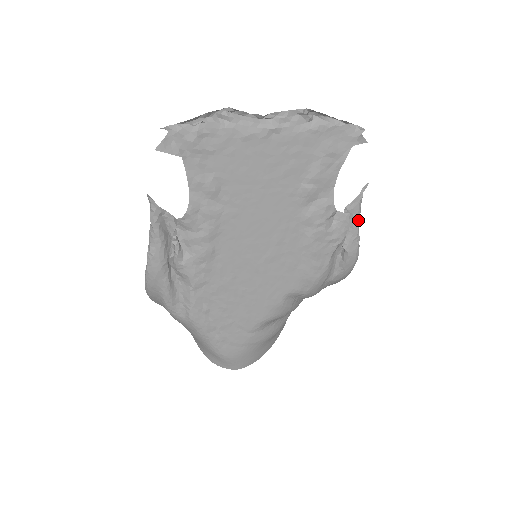
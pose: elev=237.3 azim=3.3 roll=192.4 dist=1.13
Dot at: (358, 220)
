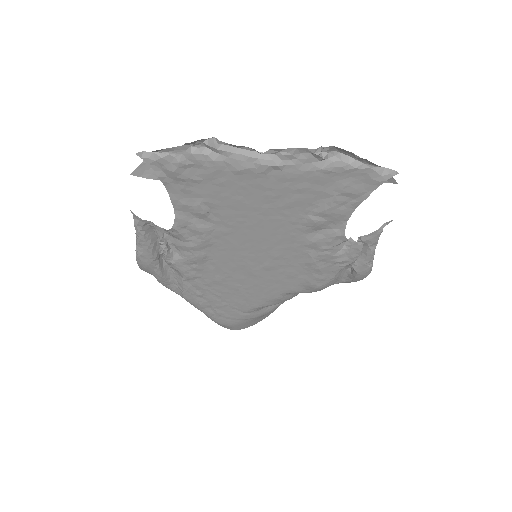
Dot at: (373, 249)
